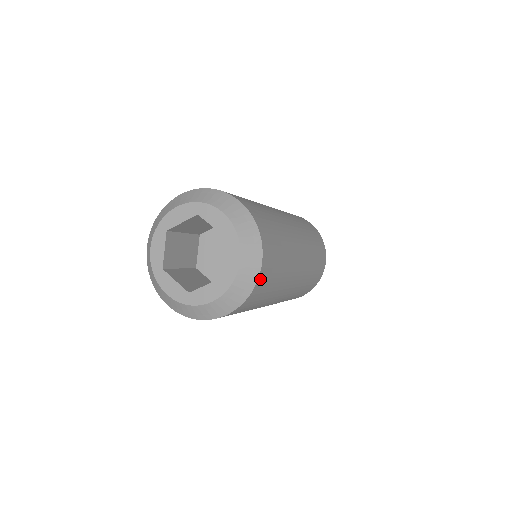
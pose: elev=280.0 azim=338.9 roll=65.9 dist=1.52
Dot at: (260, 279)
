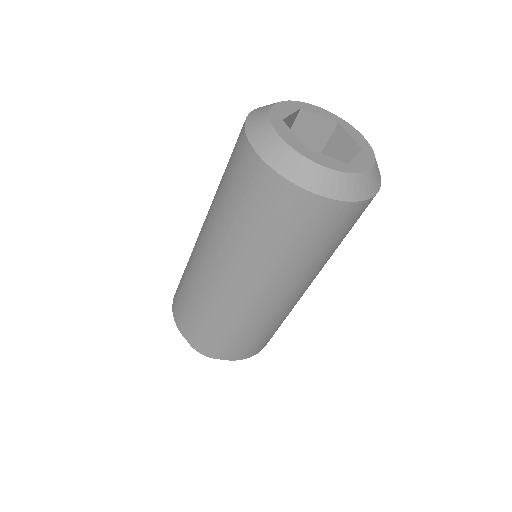
Dot at: (366, 203)
